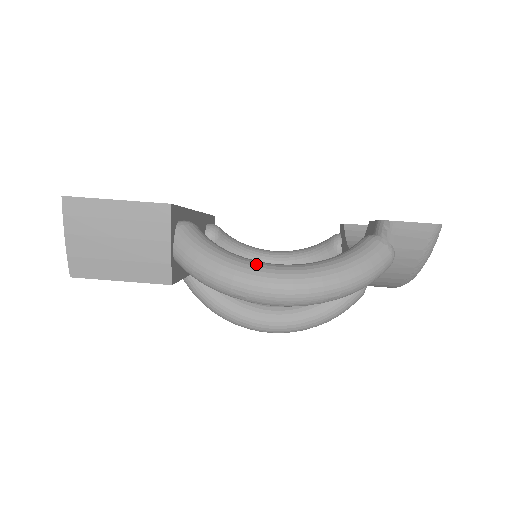
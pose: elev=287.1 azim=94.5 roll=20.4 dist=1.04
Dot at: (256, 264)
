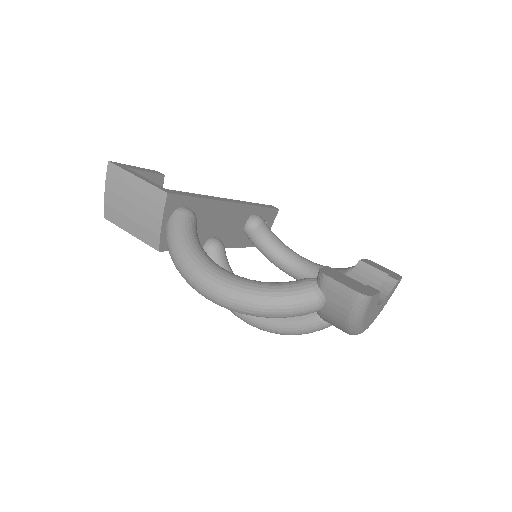
Dot at: (205, 262)
